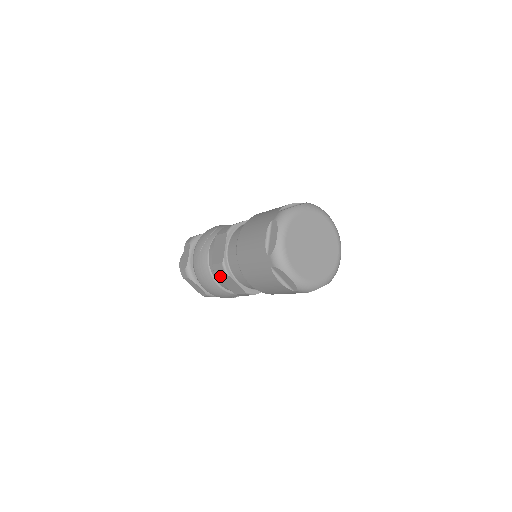
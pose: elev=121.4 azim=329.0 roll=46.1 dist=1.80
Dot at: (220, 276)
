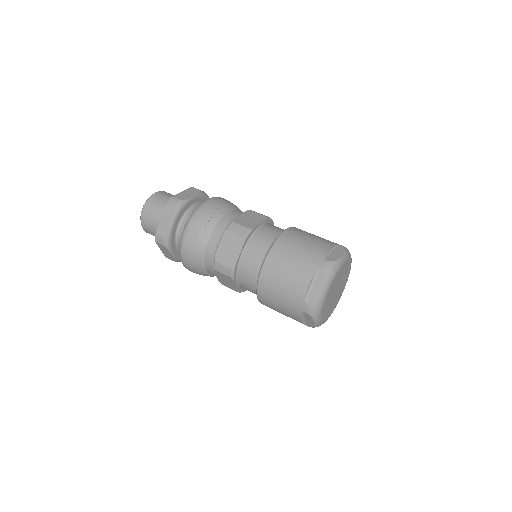
Dot at: (220, 273)
